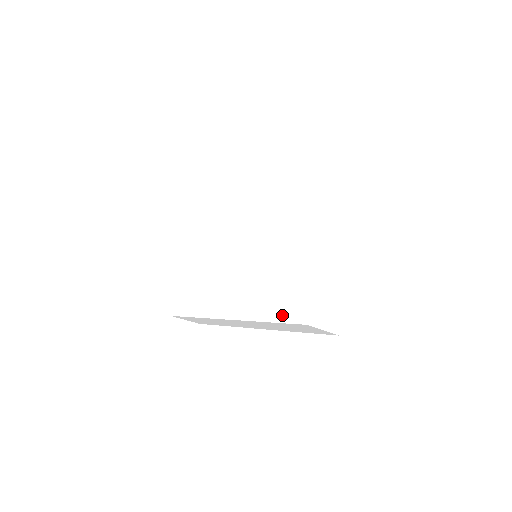
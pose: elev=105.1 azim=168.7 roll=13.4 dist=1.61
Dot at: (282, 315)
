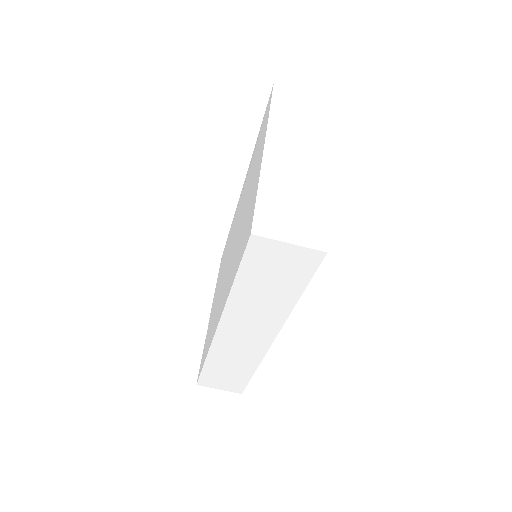
Dot at: (240, 257)
